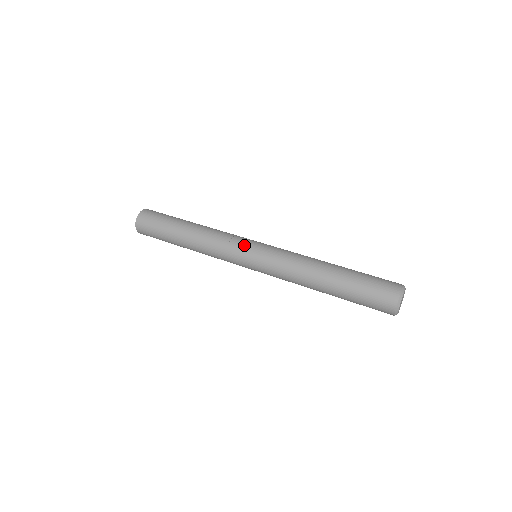
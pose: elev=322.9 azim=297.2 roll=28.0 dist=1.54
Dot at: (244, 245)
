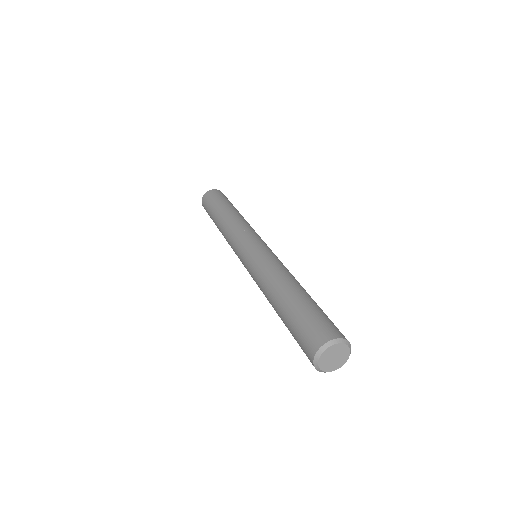
Dot at: (252, 237)
